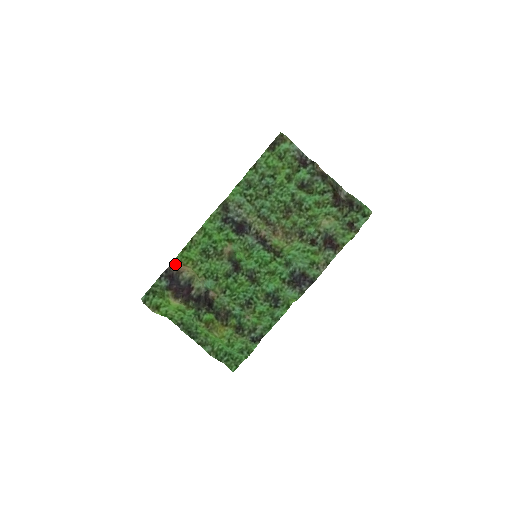
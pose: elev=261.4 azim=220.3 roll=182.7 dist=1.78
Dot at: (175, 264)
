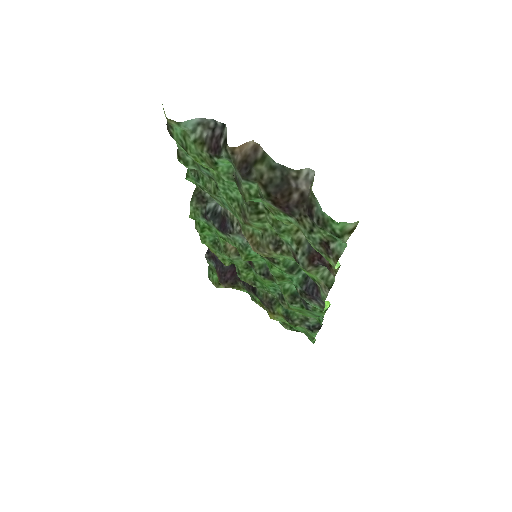
Dot at: occluded
